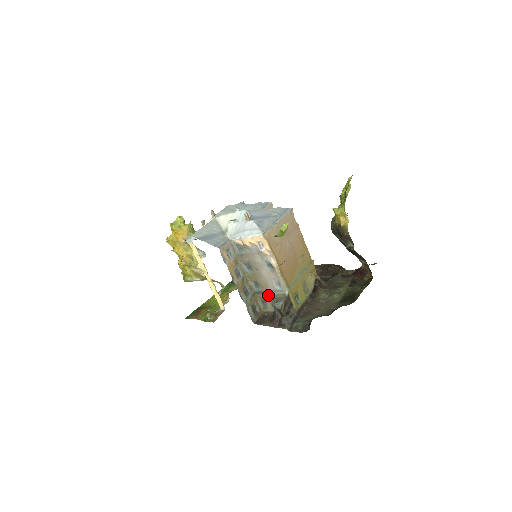
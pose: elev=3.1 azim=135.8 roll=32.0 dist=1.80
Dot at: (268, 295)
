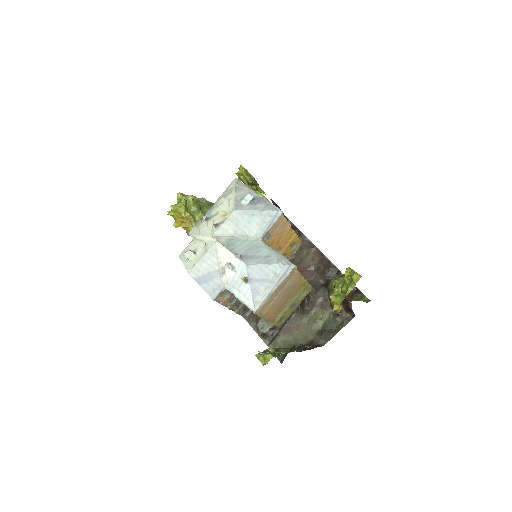
Dot at: occluded
